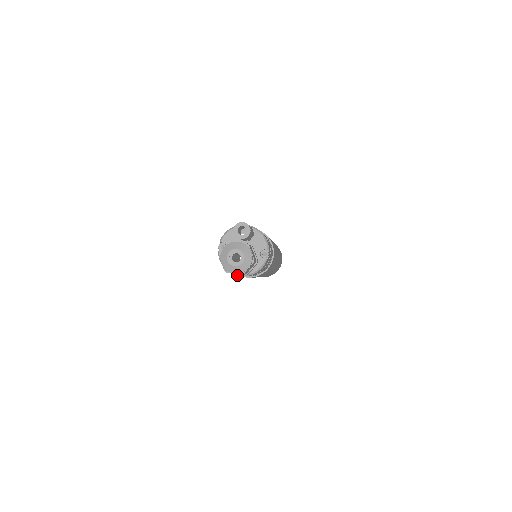
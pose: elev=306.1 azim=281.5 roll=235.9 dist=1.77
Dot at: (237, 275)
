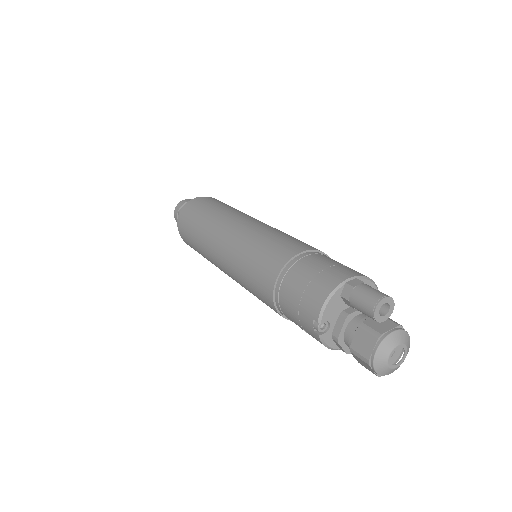
Dot at: occluded
